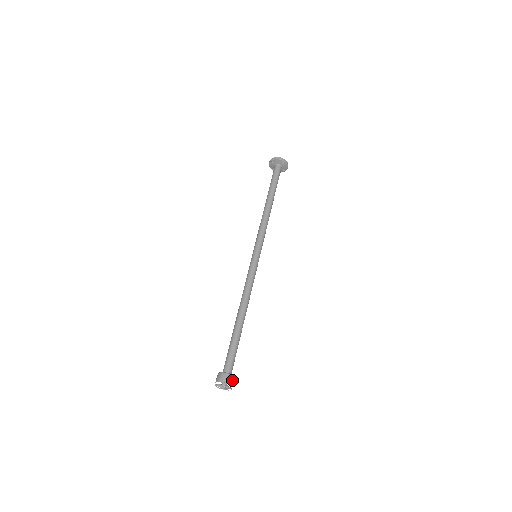
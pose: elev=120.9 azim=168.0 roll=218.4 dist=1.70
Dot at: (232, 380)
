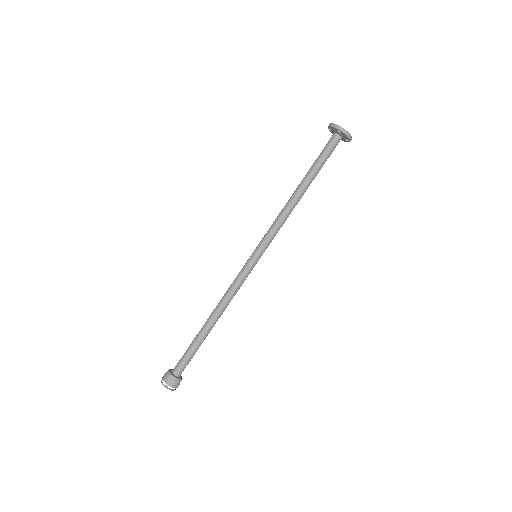
Dot at: occluded
